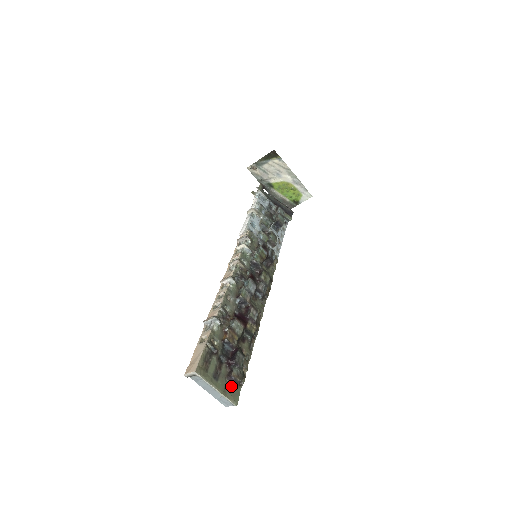
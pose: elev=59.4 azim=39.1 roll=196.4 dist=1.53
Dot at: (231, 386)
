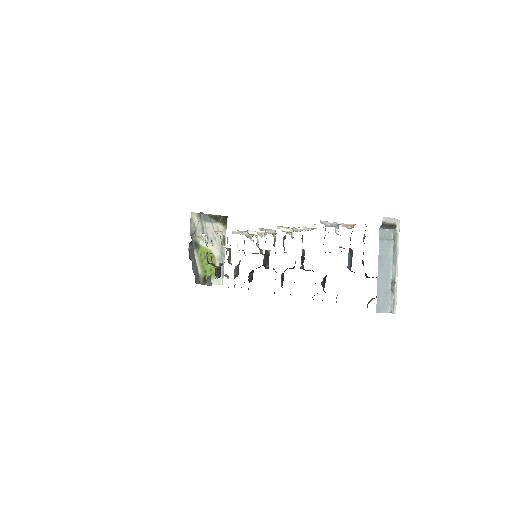
Dot at: occluded
